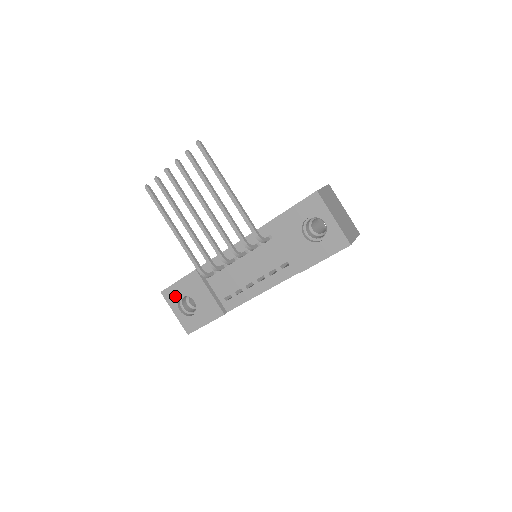
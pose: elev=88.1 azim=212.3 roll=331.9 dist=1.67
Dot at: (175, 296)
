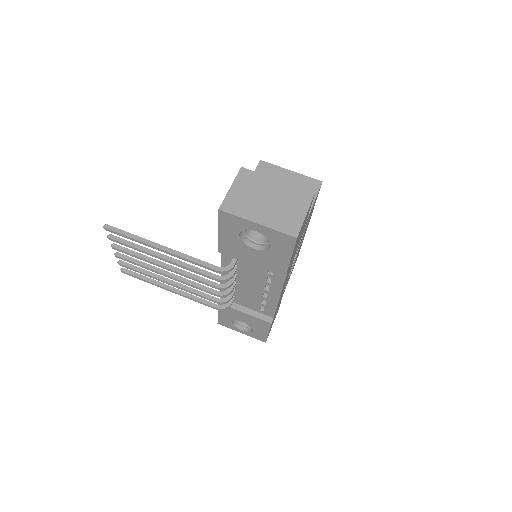
Dot at: (228, 323)
